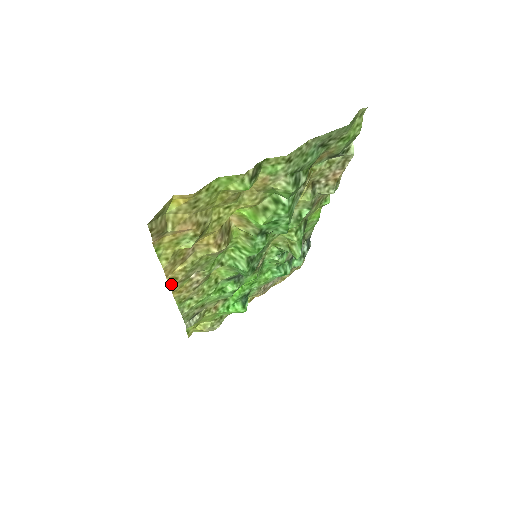
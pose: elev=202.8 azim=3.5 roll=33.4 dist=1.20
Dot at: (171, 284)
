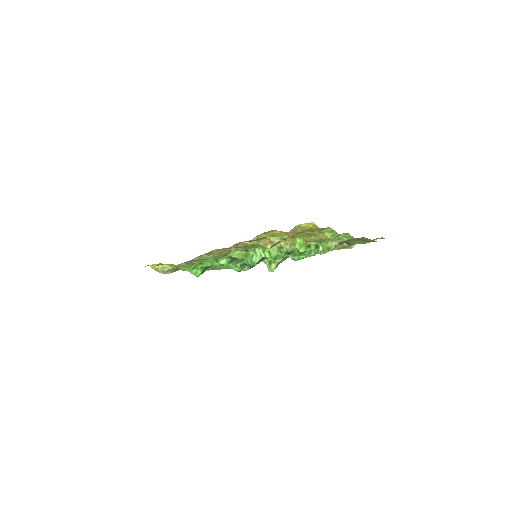
Dot at: (231, 246)
